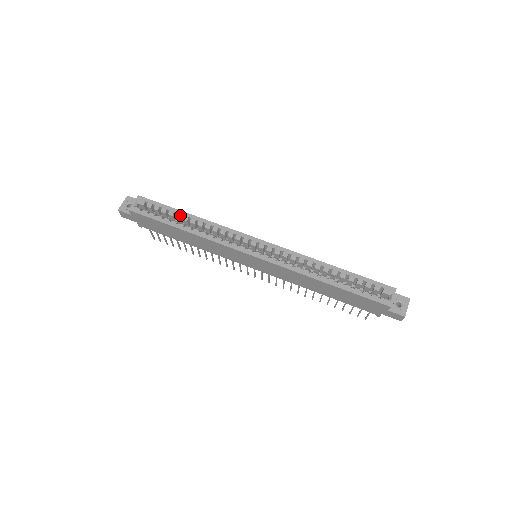
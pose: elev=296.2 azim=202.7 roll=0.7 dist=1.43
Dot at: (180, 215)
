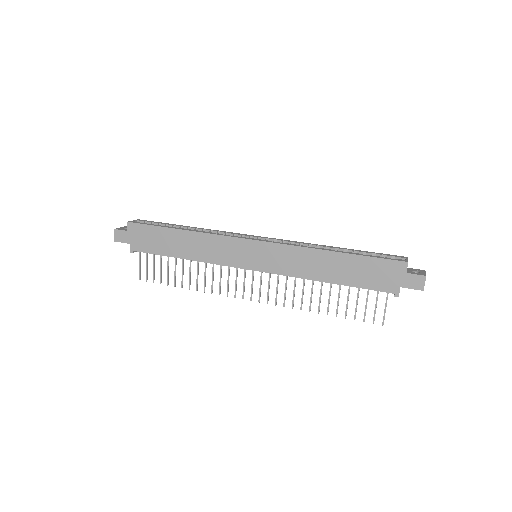
Dot at: (179, 226)
